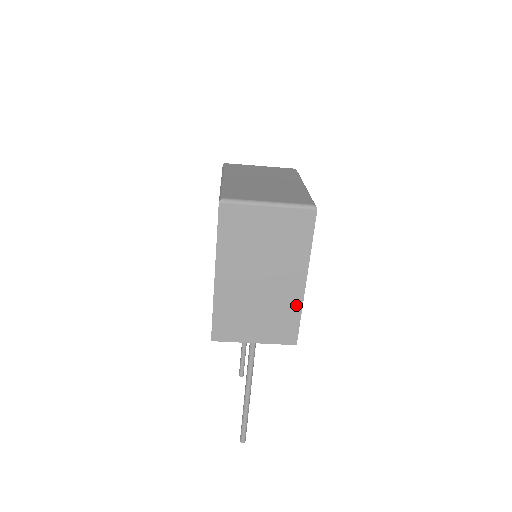
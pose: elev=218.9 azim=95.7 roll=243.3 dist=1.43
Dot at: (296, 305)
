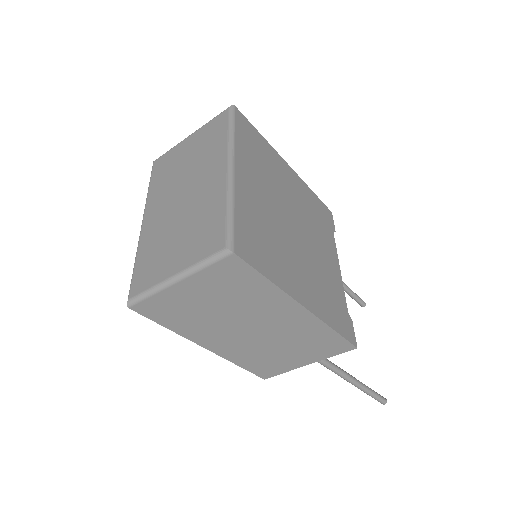
Dot at: (317, 327)
